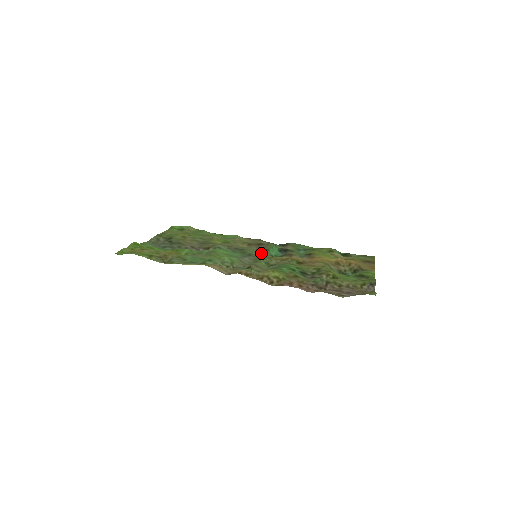
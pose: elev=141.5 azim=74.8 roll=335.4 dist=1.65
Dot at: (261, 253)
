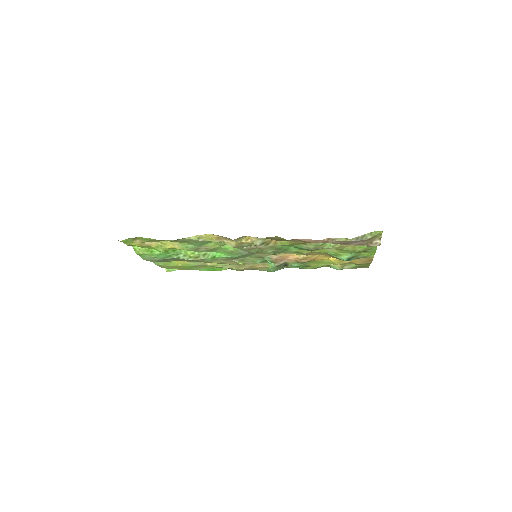
Dot at: (260, 257)
